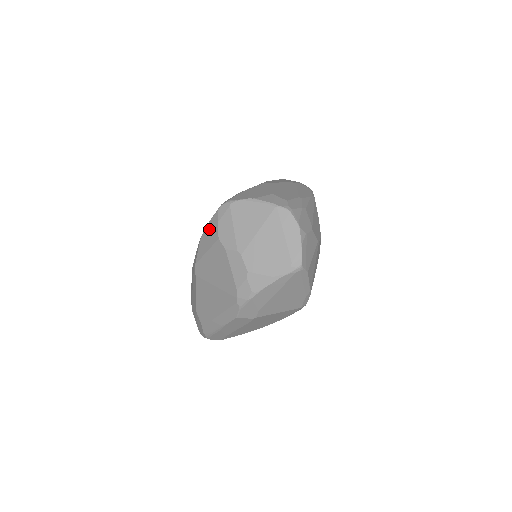
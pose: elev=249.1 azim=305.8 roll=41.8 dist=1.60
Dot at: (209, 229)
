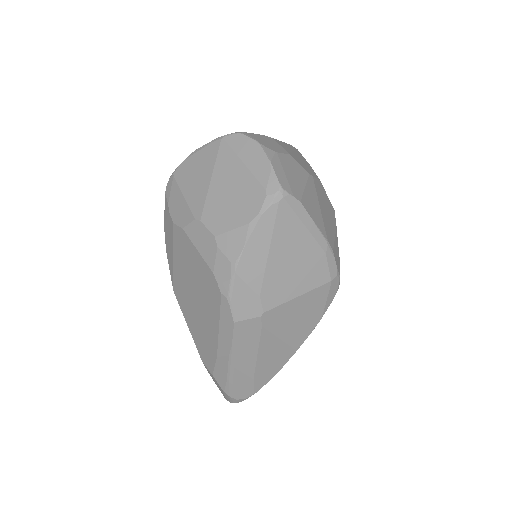
Dot at: (166, 225)
